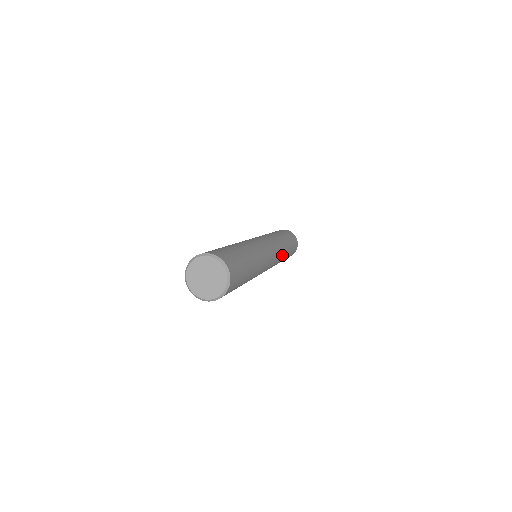
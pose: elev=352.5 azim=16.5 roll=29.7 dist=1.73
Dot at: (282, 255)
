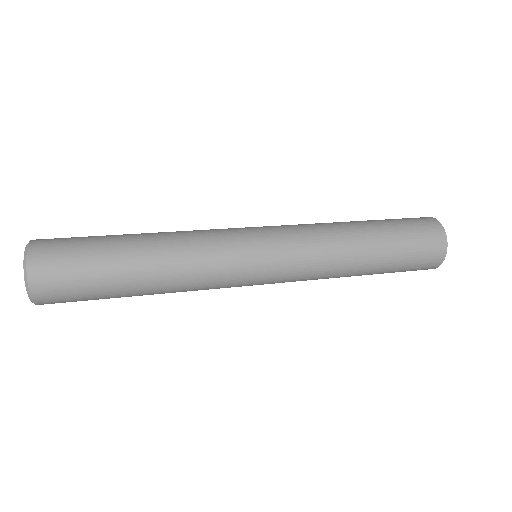
Dot at: (330, 262)
